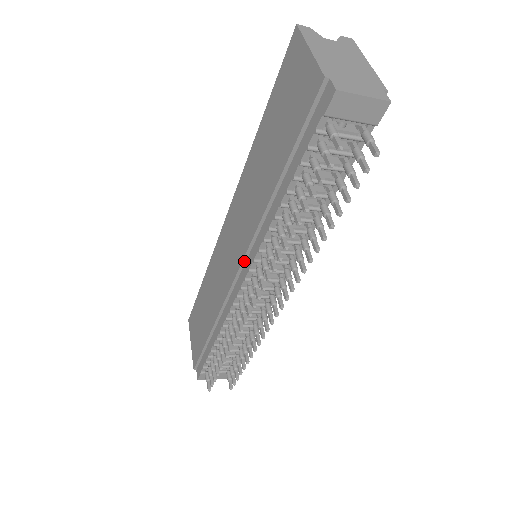
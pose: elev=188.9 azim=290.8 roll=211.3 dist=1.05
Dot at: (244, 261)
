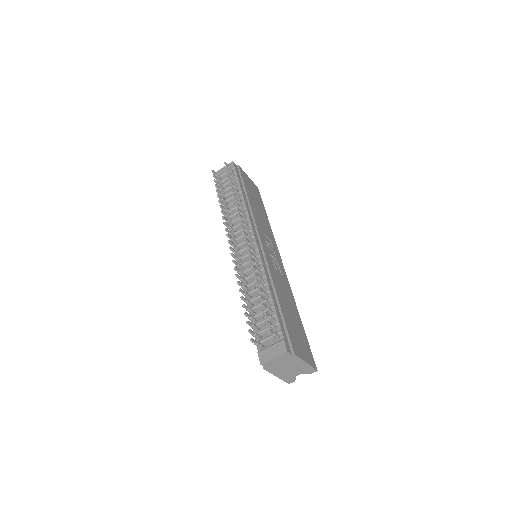
Dot at: occluded
